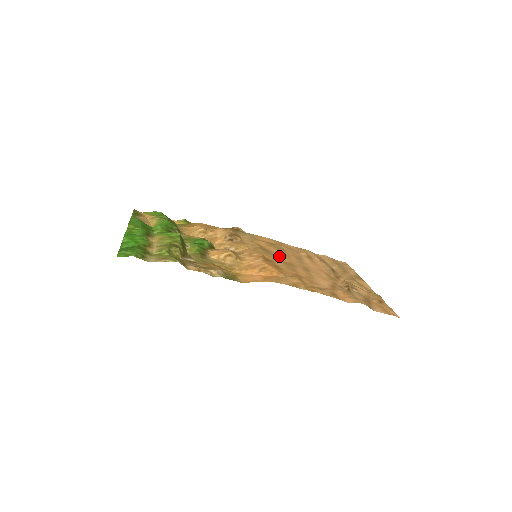
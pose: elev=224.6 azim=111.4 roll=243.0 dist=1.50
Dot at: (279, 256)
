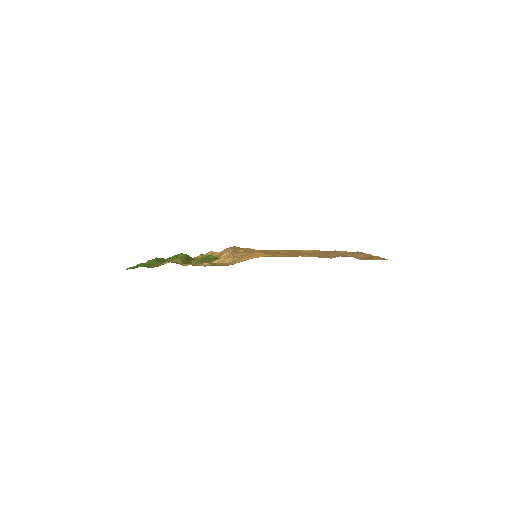
Dot at: occluded
